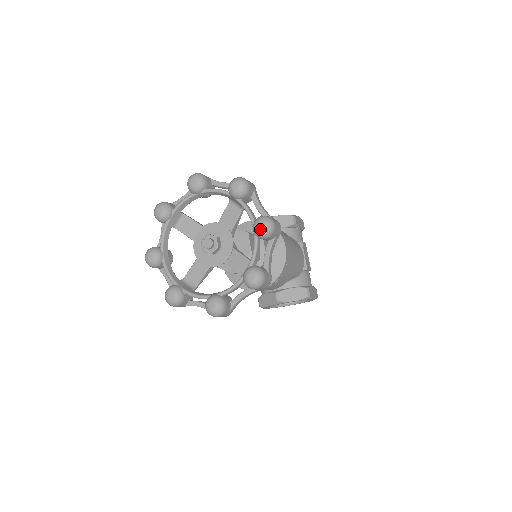
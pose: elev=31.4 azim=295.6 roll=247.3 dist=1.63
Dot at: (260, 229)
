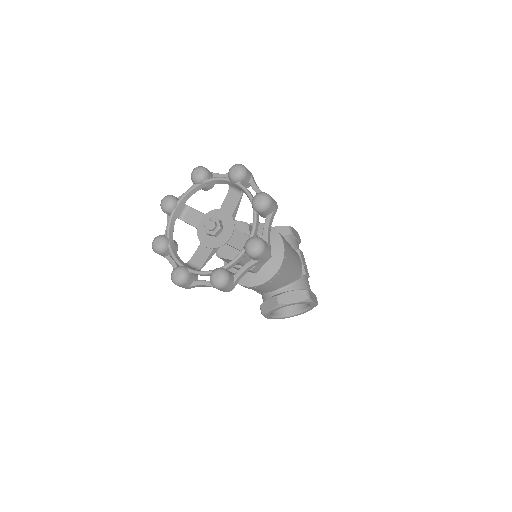
Dot at: (258, 202)
